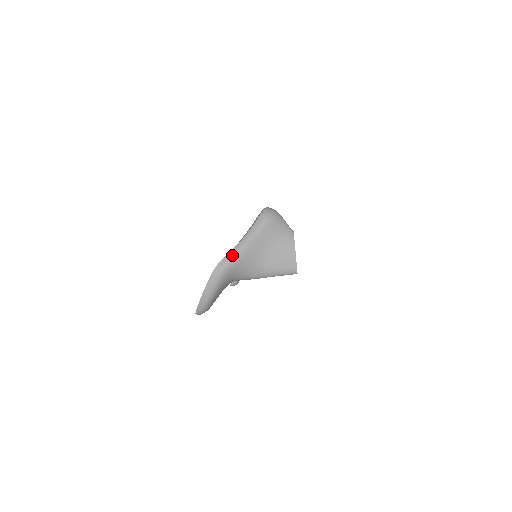
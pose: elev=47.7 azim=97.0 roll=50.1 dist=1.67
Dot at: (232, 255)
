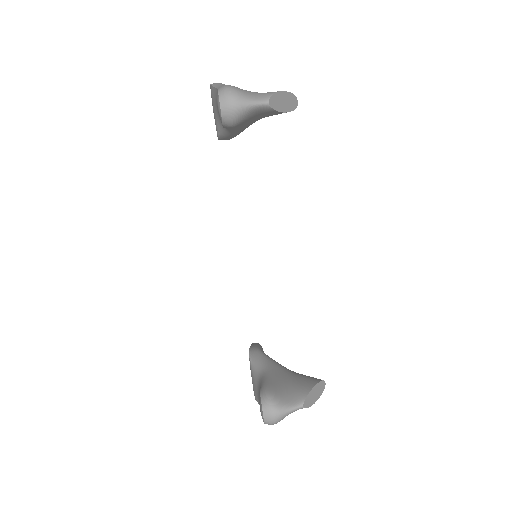
Dot at: occluded
